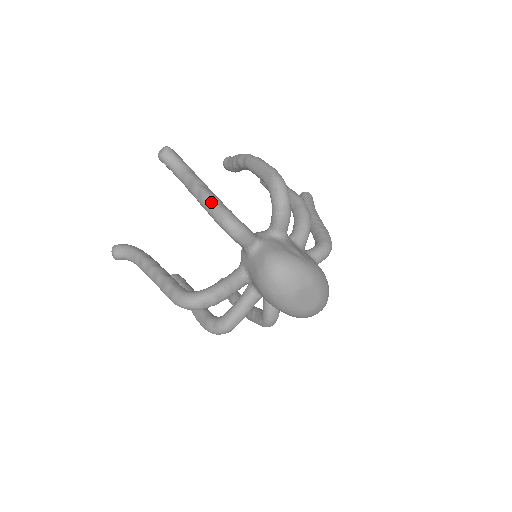
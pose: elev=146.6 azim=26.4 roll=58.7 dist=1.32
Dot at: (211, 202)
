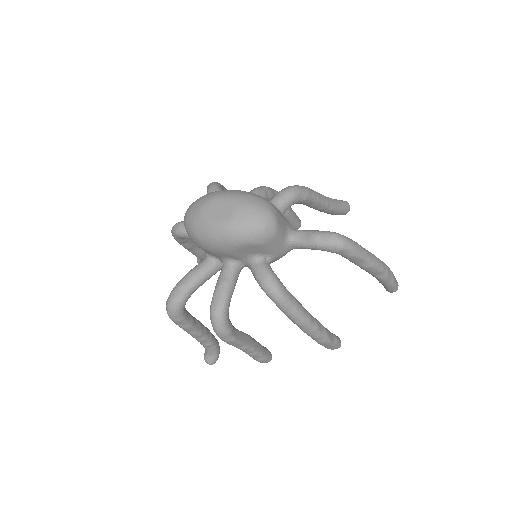
Dot at: occluded
